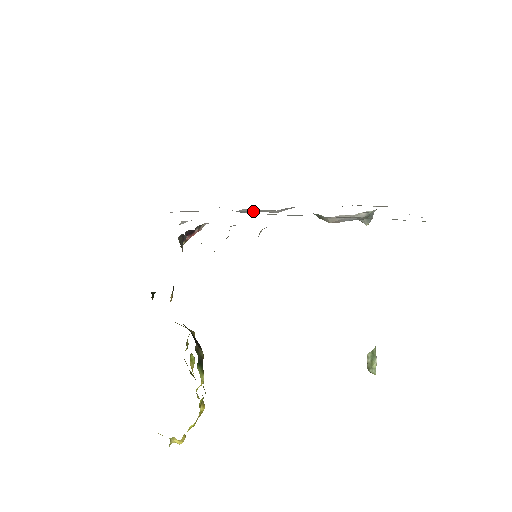
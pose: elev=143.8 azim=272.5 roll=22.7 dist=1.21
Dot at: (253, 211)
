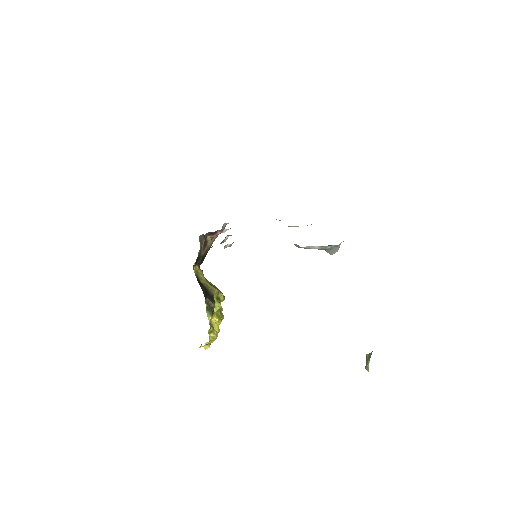
Dot at: occluded
